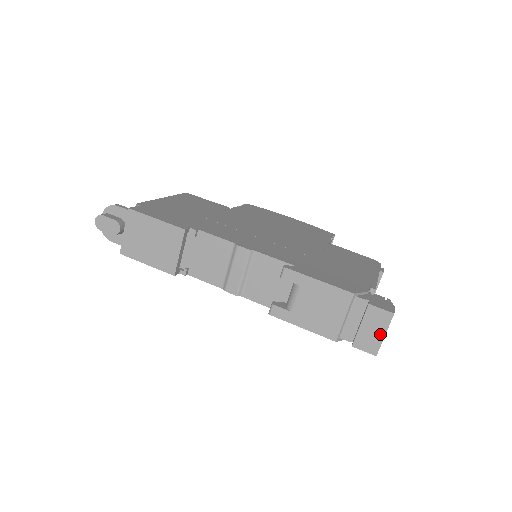
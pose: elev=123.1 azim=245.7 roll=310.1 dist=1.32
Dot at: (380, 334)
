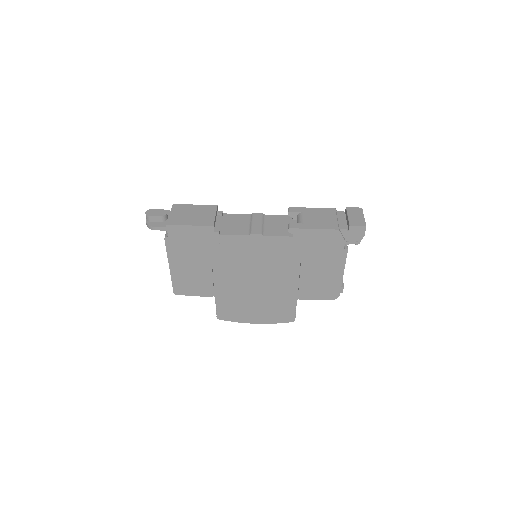
Dot at: (361, 217)
